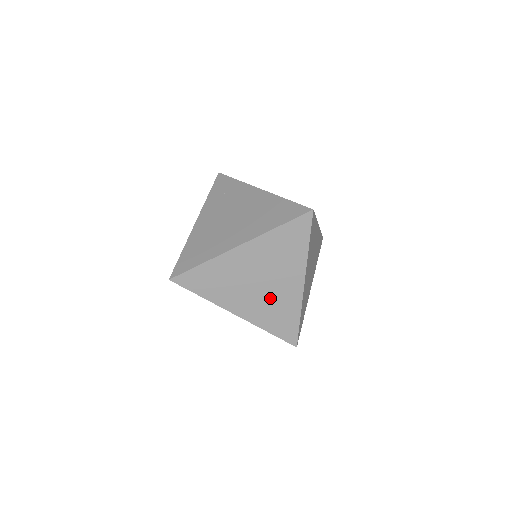
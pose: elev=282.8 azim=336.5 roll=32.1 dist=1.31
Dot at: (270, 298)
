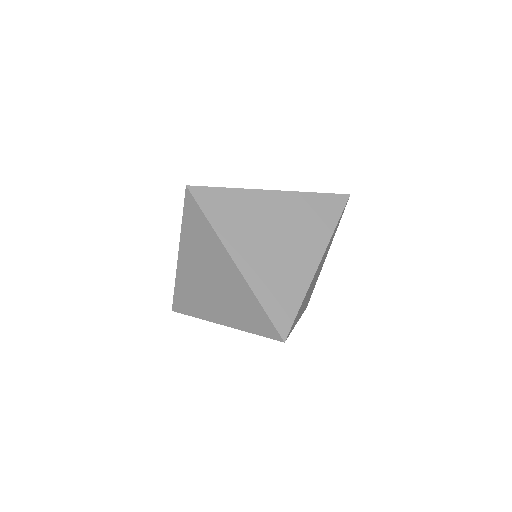
Dot at: (279, 262)
